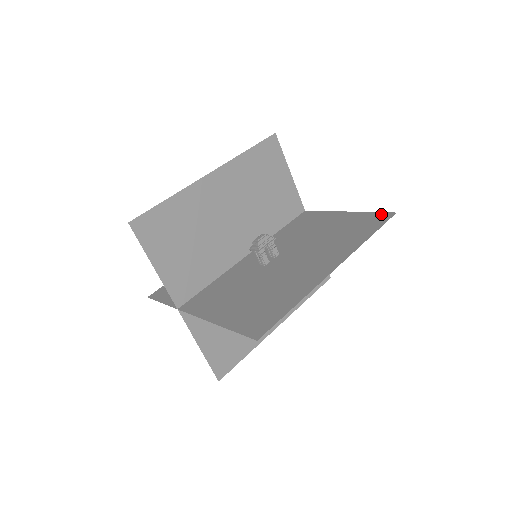
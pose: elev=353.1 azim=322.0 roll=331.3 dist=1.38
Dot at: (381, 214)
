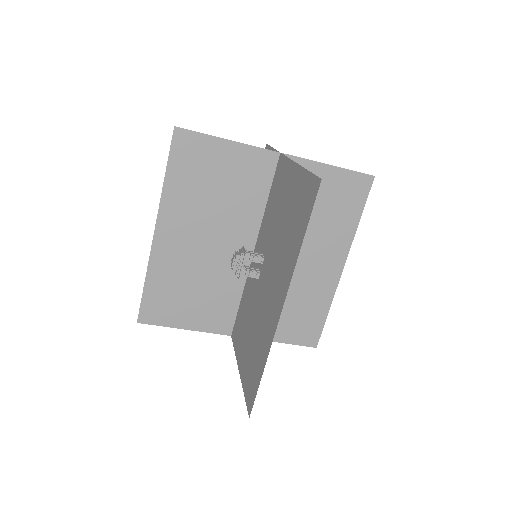
Dot at: (312, 181)
